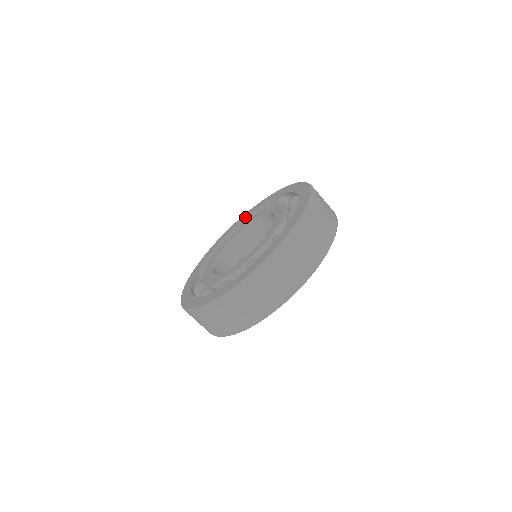
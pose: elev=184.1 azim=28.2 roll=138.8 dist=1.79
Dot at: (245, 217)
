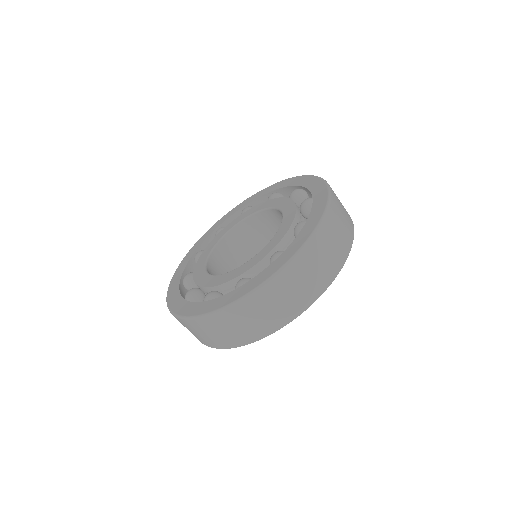
Dot at: (284, 187)
